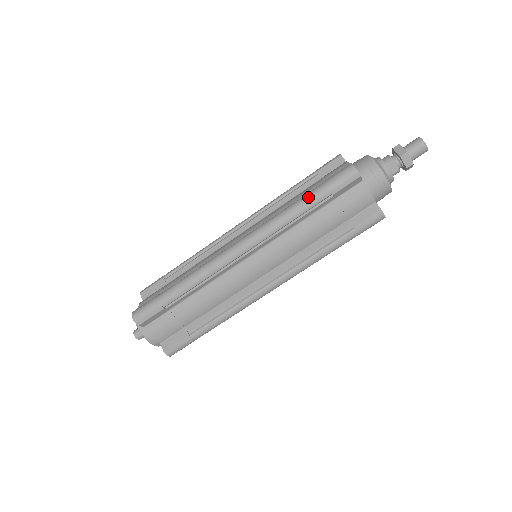
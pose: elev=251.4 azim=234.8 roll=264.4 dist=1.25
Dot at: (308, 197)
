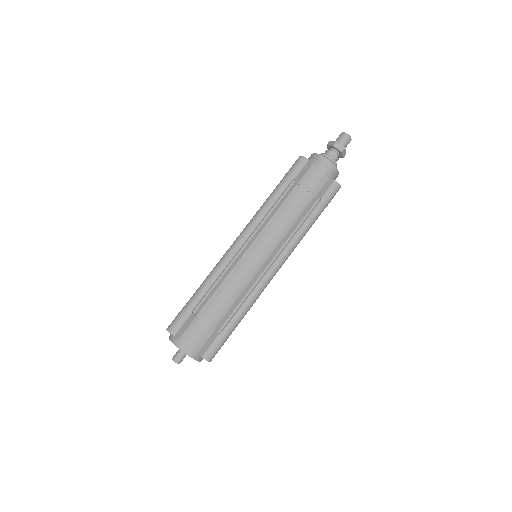
Dot at: (277, 187)
